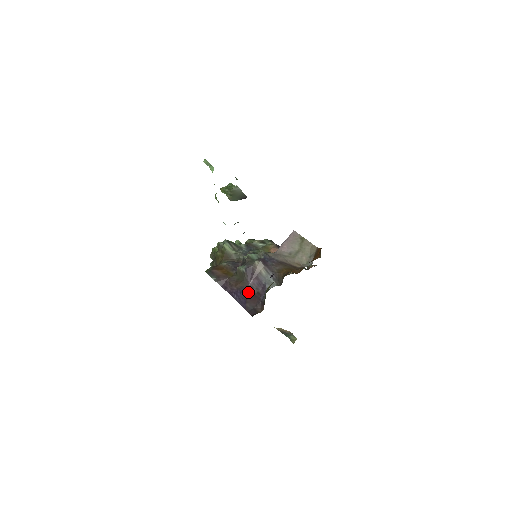
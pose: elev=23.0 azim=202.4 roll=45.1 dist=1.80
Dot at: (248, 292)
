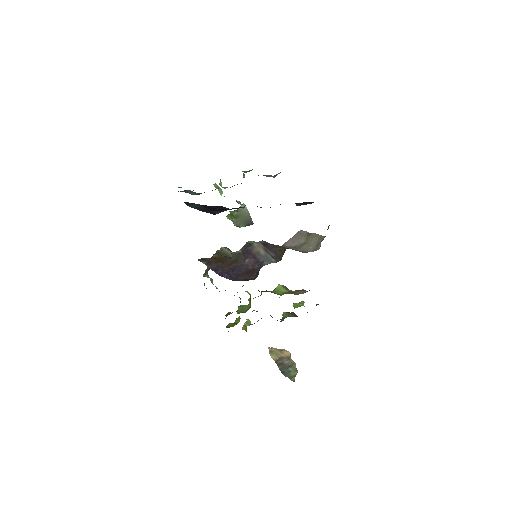
Dot at: (242, 269)
